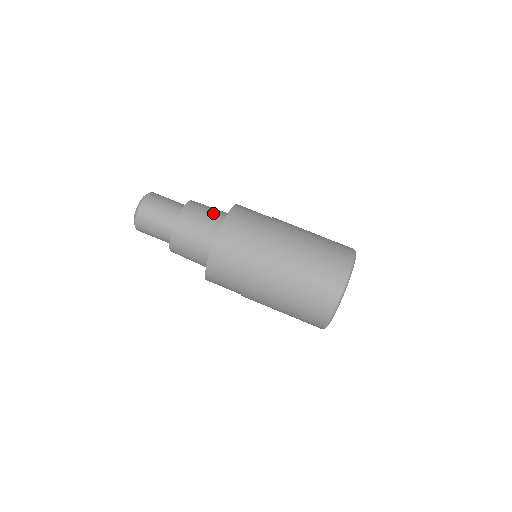
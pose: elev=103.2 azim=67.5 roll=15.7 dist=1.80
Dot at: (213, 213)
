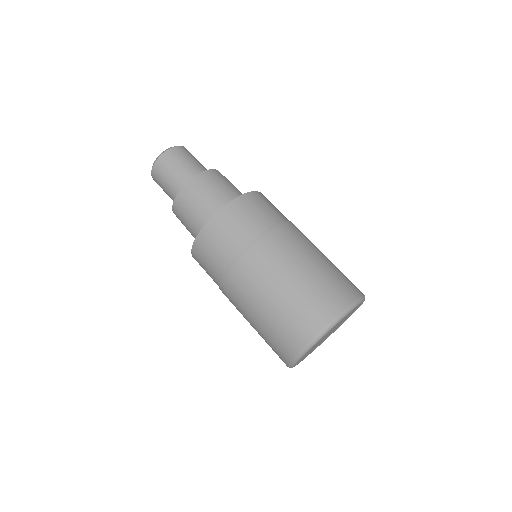
Dot at: occluded
